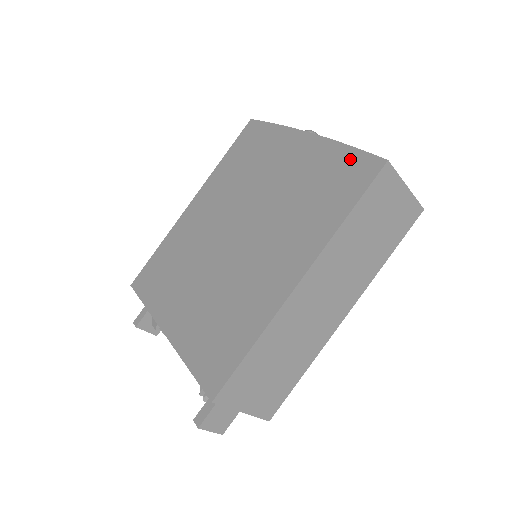
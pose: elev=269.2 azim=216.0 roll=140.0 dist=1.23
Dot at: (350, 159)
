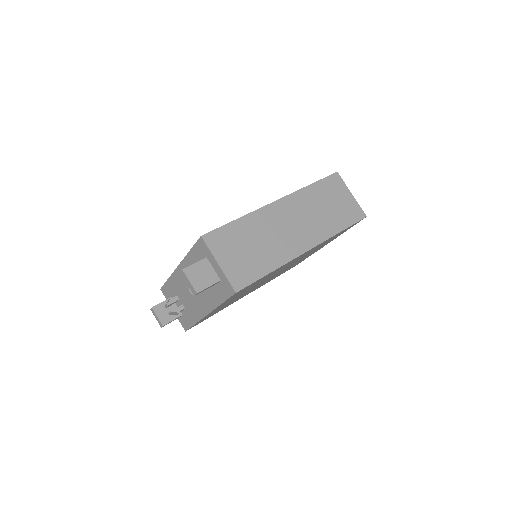
Dot at: occluded
